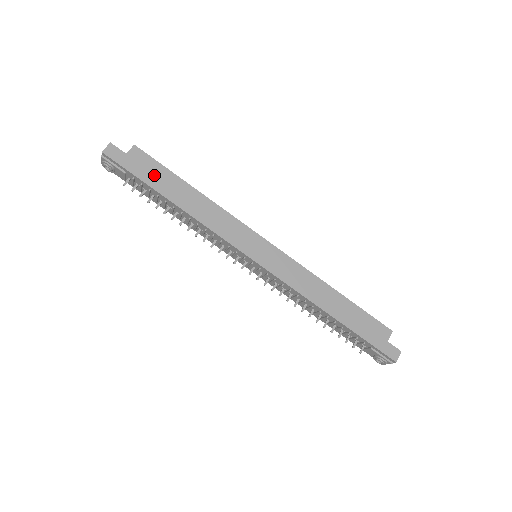
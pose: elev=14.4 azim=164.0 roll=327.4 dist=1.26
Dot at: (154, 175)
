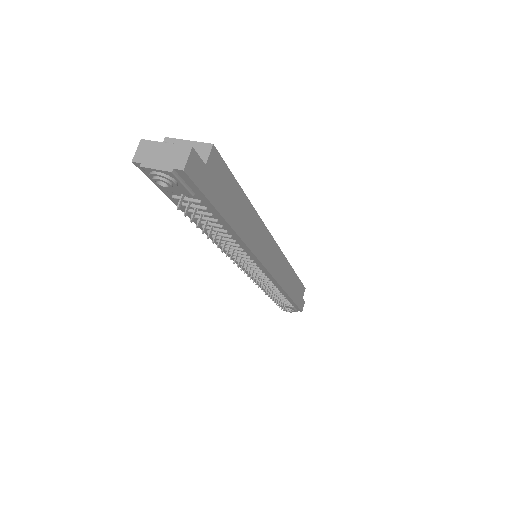
Dot at: (225, 194)
